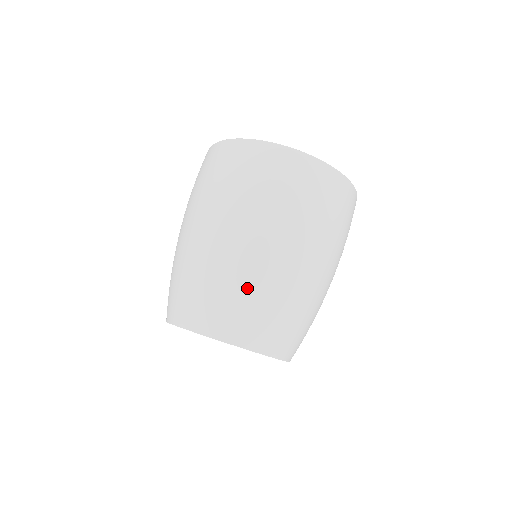
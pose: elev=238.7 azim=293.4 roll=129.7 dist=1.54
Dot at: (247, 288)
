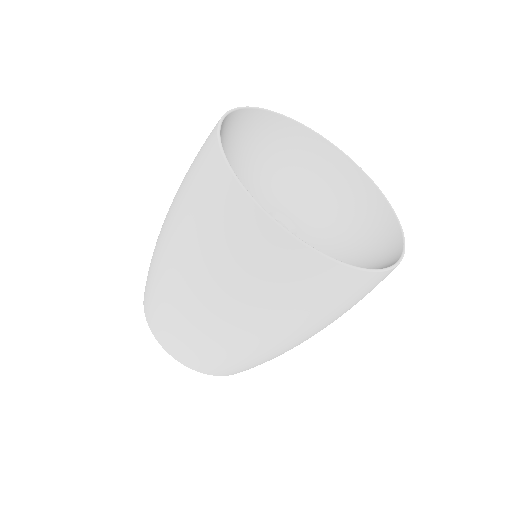
Dot at: (214, 351)
